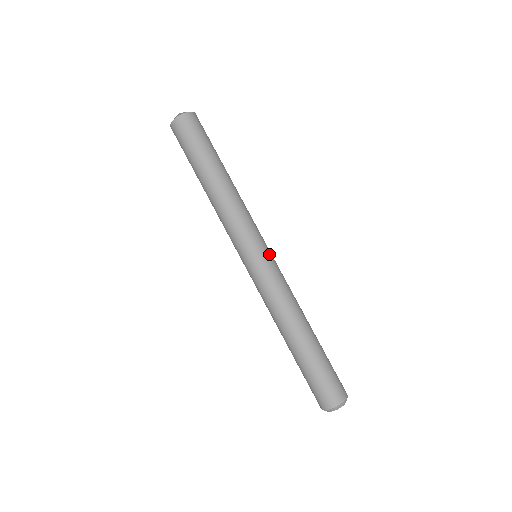
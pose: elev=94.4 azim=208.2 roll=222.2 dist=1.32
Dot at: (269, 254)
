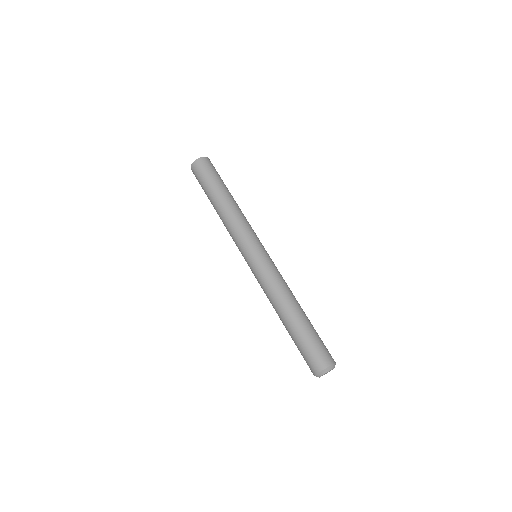
Dot at: (267, 253)
